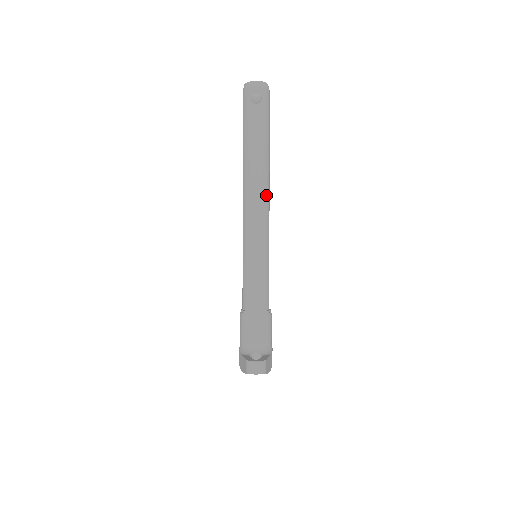
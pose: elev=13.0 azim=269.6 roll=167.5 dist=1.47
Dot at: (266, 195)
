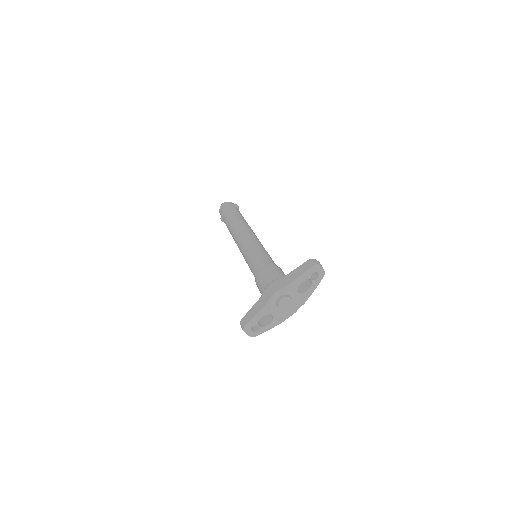
Dot at: occluded
